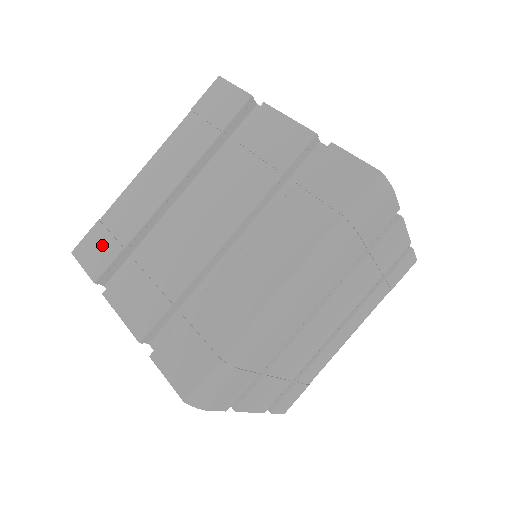
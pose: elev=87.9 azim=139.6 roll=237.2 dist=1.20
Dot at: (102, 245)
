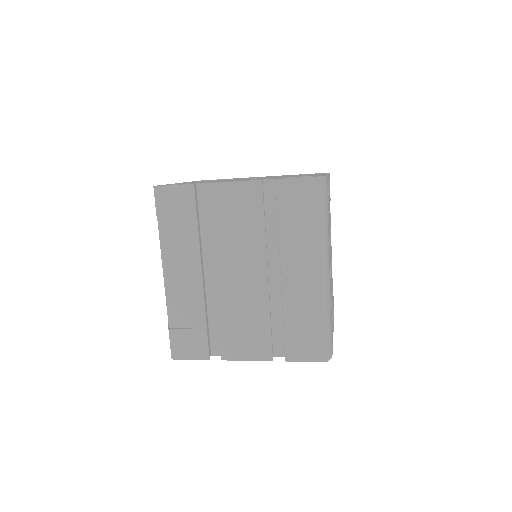
Dot at: (190, 339)
